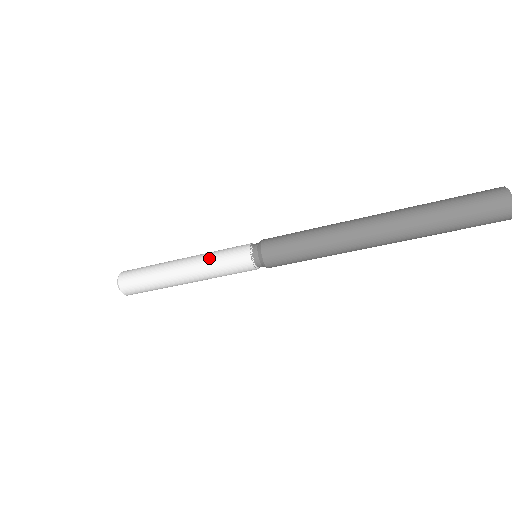
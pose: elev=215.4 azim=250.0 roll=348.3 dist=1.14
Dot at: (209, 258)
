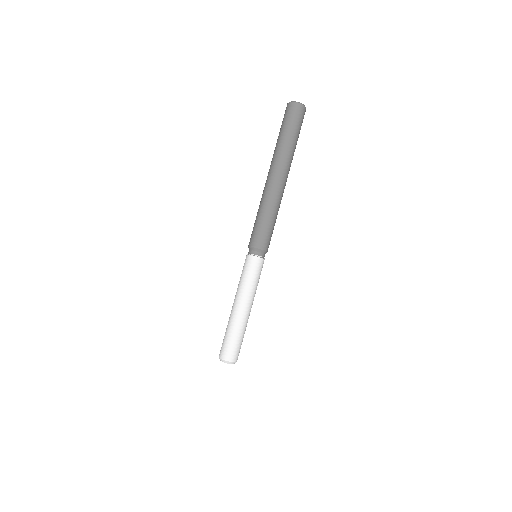
Dot at: (243, 285)
